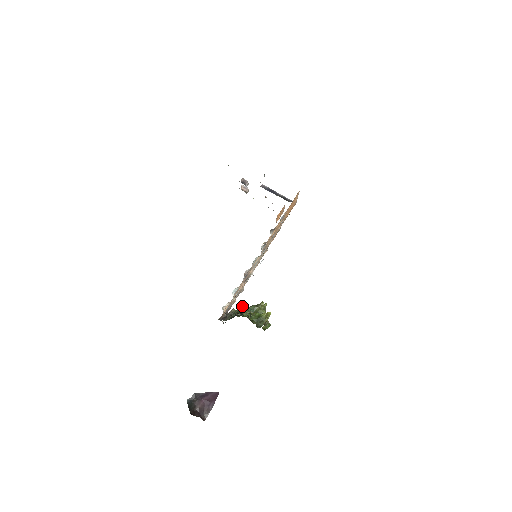
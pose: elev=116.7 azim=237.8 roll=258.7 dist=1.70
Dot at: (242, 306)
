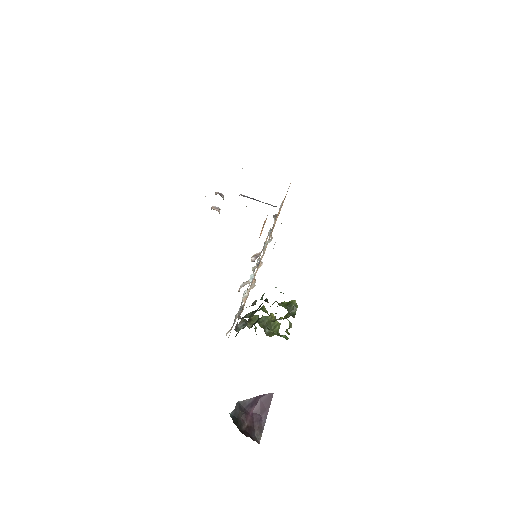
Dot at: occluded
